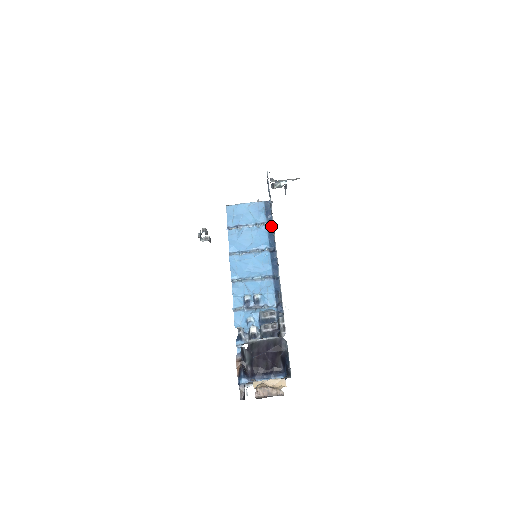
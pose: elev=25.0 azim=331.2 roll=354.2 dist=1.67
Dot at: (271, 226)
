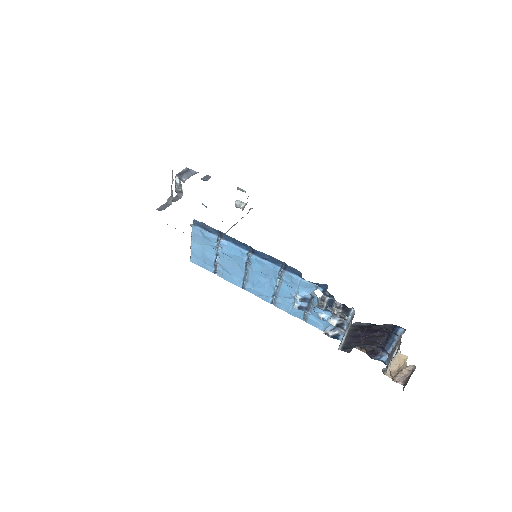
Dot at: (223, 236)
